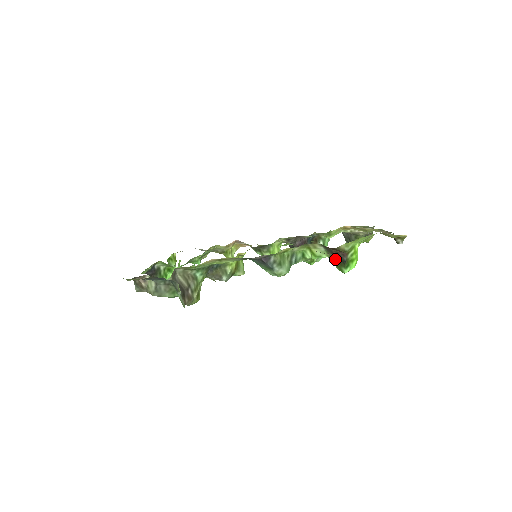
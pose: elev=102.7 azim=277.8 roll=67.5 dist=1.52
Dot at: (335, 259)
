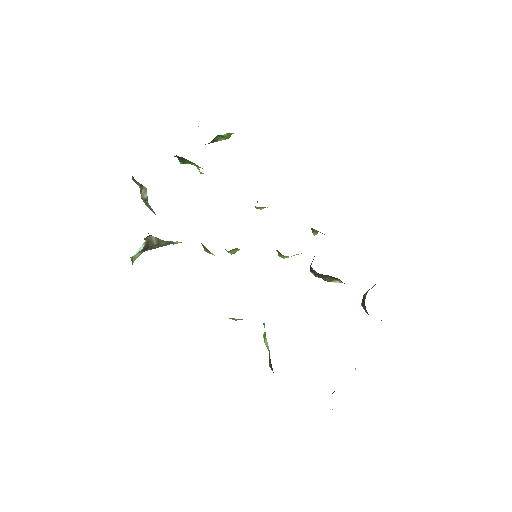
Dot at: (270, 359)
